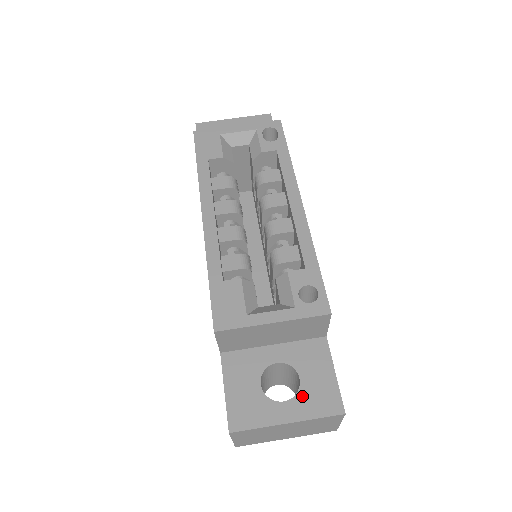
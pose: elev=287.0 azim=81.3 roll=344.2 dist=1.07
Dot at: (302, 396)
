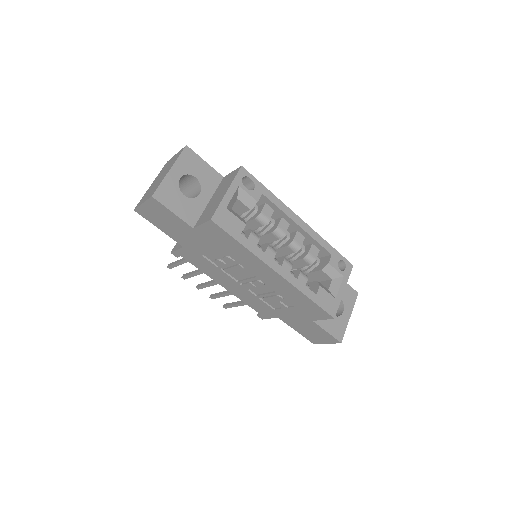
Dot at: (345, 303)
